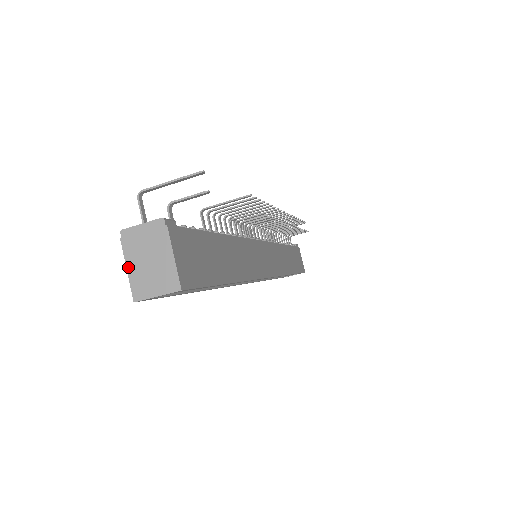
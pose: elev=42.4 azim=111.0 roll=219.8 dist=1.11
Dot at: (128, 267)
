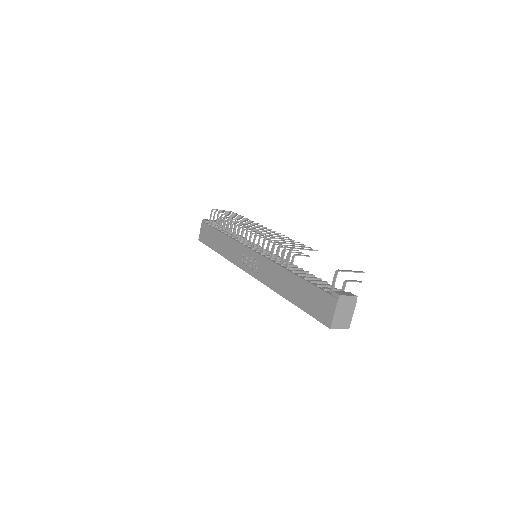
Dot at: (335, 313)
